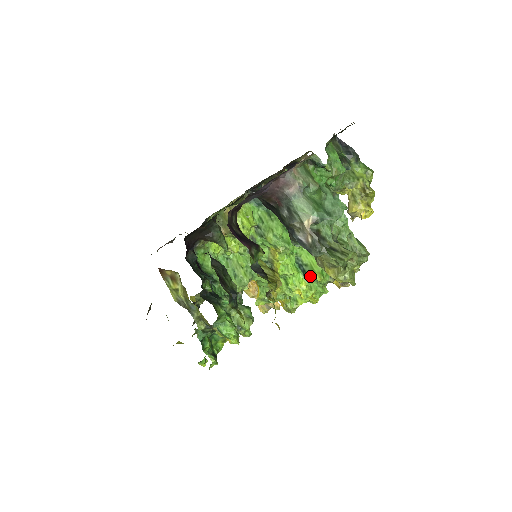
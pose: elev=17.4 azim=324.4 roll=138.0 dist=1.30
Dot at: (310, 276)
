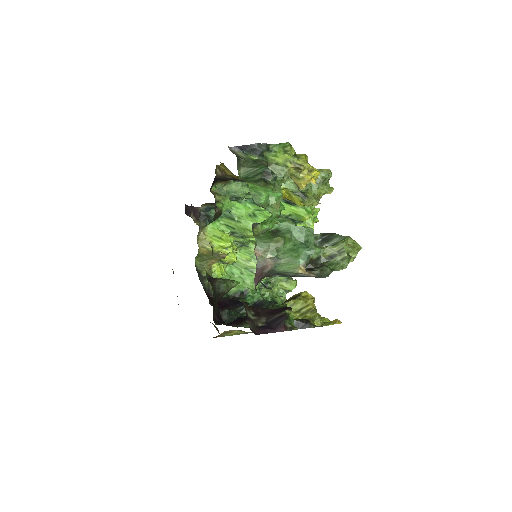
Dot at: (301, 221)
